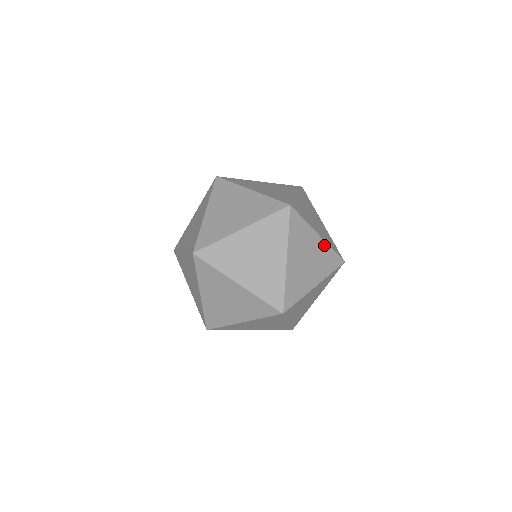
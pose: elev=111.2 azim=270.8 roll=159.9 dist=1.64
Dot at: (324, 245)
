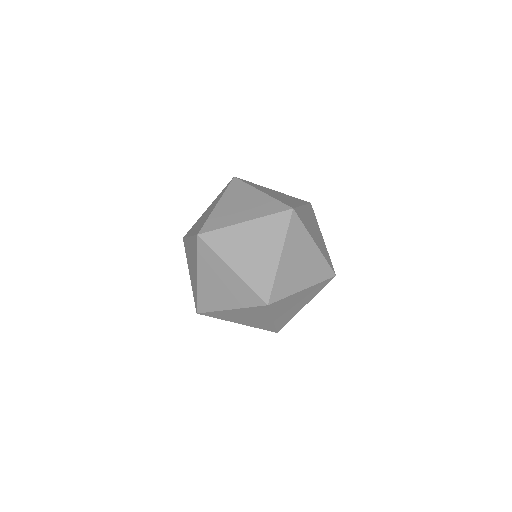
Dot at: (319, 254)
